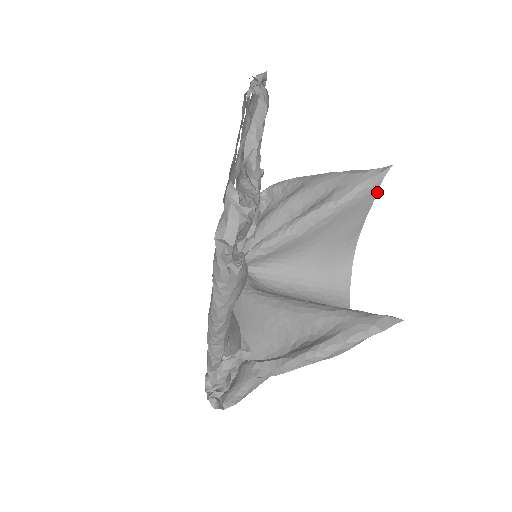
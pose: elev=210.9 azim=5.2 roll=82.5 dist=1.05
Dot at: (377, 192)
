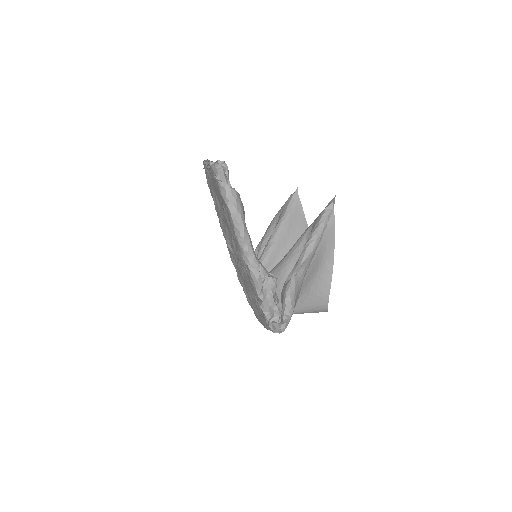
Dot at: occluded
